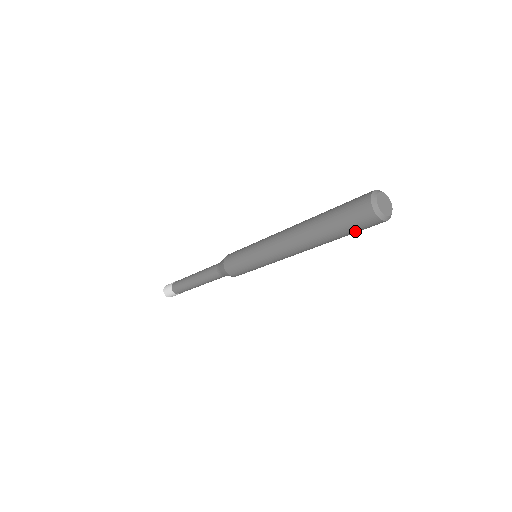
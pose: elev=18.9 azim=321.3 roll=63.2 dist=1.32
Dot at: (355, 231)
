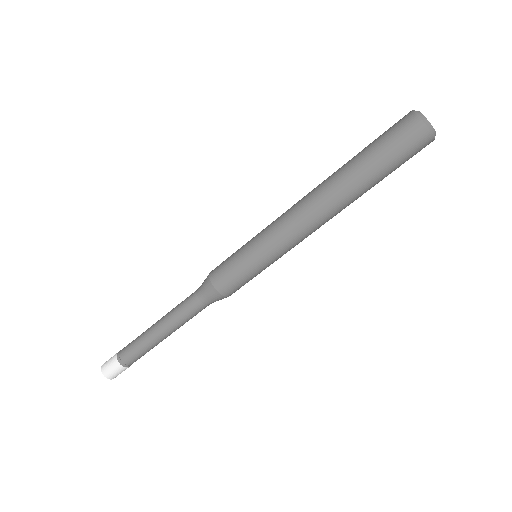
Dot at: (397, 160)
